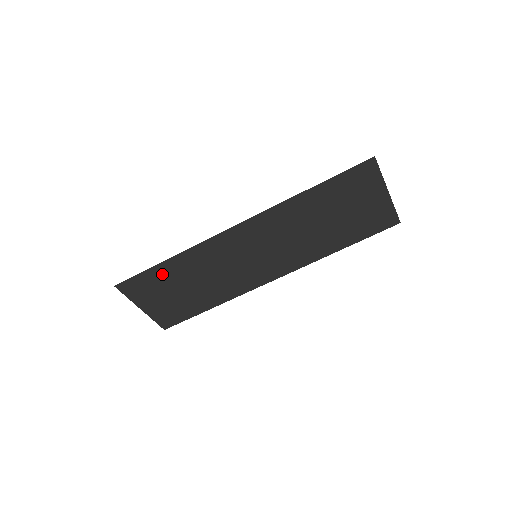
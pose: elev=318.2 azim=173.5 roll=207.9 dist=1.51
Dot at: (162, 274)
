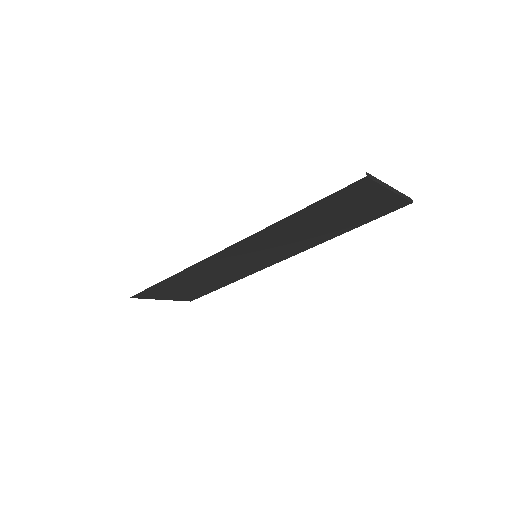
Dot at: (169, 284)
